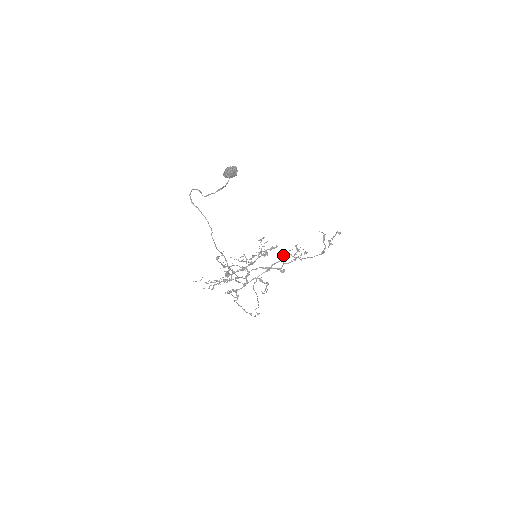
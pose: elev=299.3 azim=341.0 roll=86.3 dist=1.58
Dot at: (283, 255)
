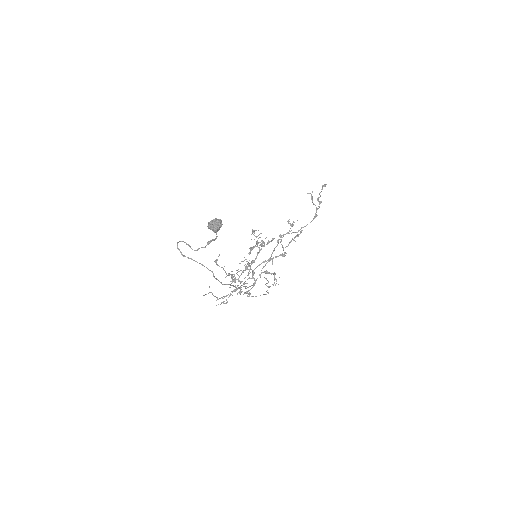
Dot at: (280, 241)
